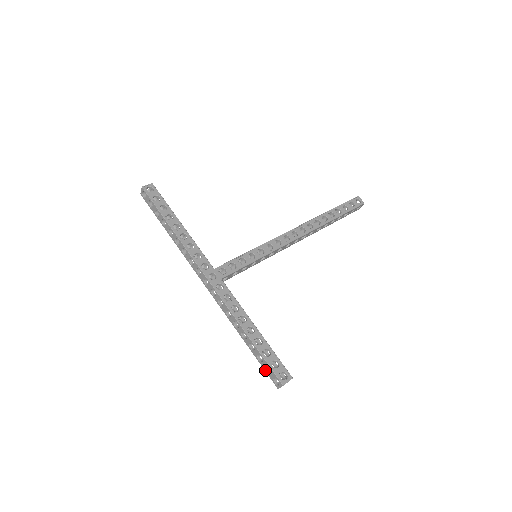
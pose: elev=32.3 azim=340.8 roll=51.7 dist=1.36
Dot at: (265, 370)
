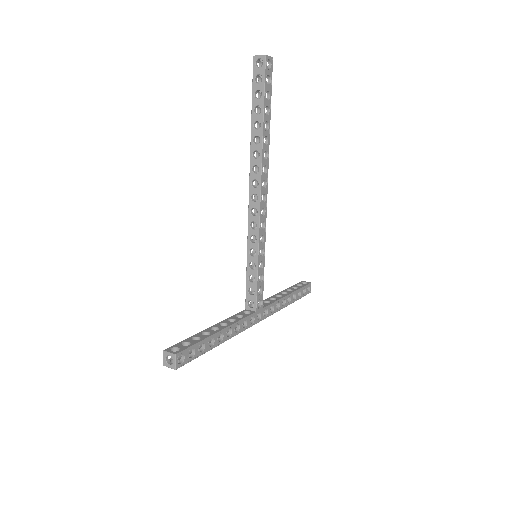
Dot at: occluded
